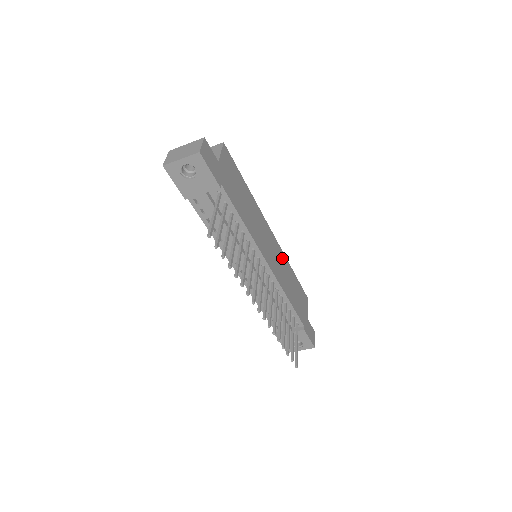
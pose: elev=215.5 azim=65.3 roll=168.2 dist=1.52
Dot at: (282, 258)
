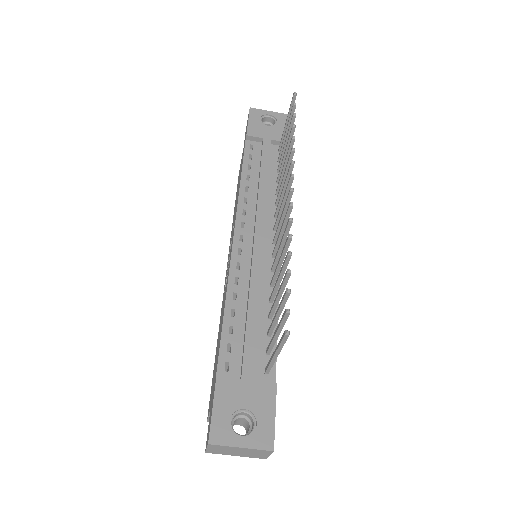
Dot at: occluded
